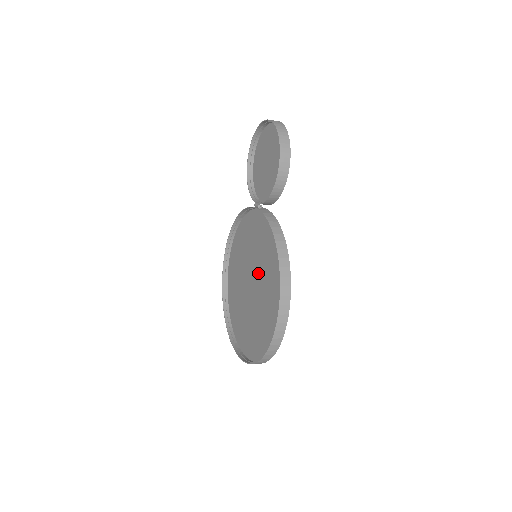
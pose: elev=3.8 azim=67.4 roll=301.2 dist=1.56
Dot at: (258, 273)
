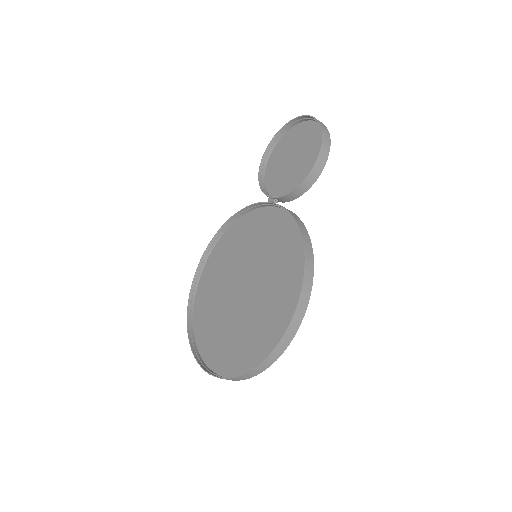
Dot at: (257, 274)
